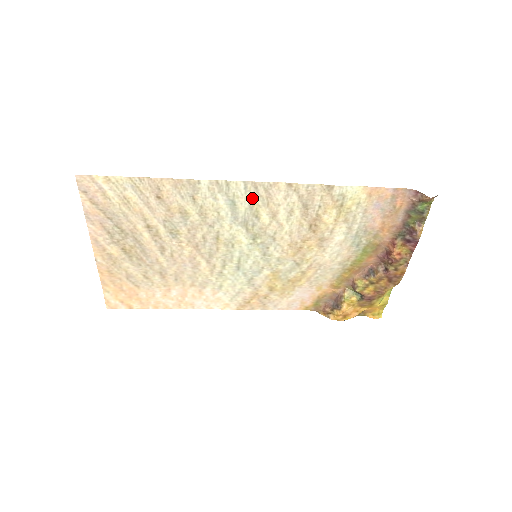
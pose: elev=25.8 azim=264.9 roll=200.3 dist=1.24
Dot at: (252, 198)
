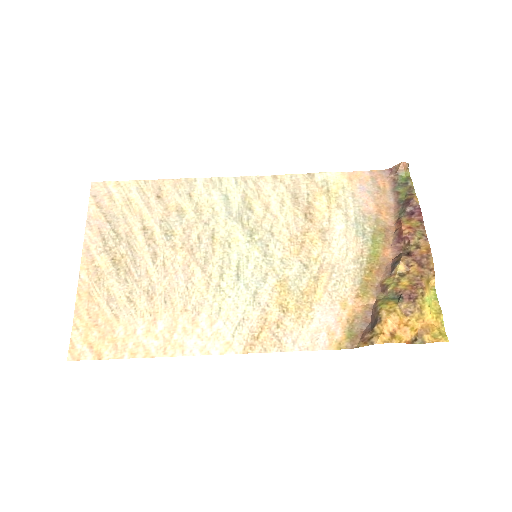
Dot at: (243, 192)
